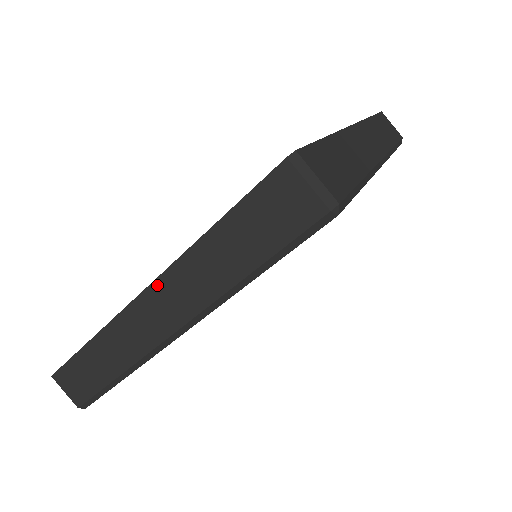
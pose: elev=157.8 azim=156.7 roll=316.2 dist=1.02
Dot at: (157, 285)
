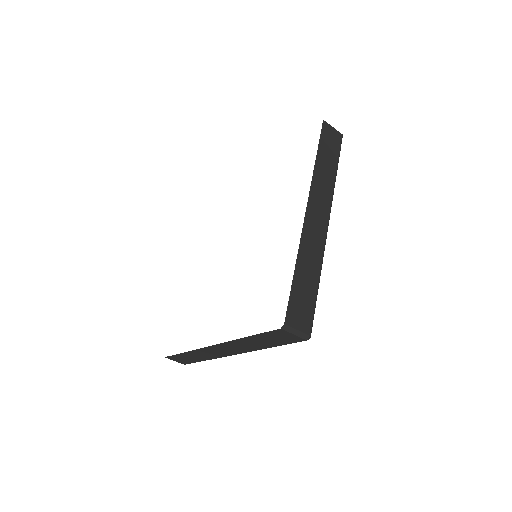
Dot at: (220, 345)
